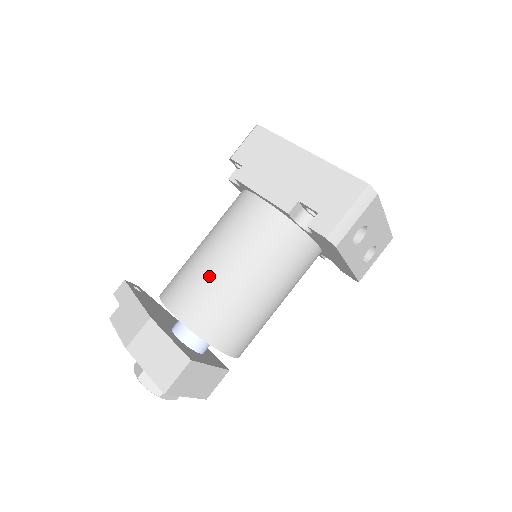
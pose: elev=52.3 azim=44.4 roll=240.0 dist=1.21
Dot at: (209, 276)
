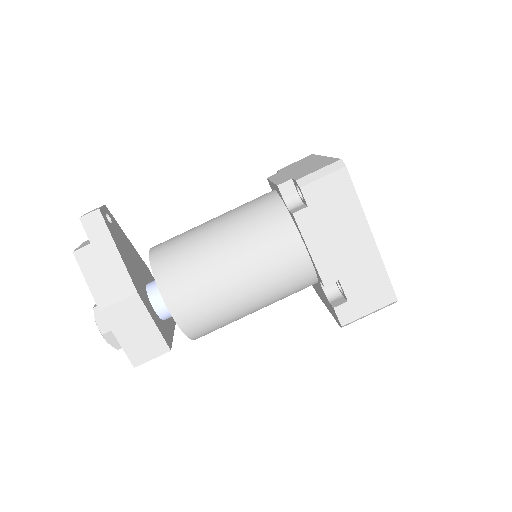
Dot at: (222, 295)
